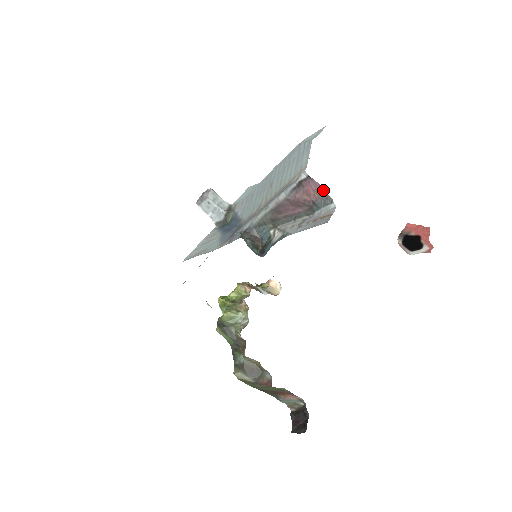
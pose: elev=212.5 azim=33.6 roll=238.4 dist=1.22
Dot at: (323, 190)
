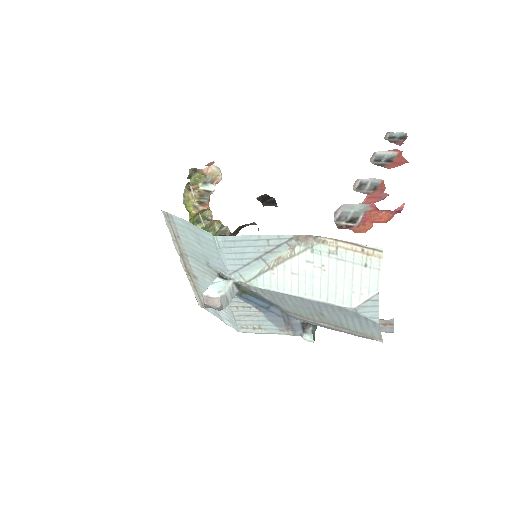
Dot at: occluded
